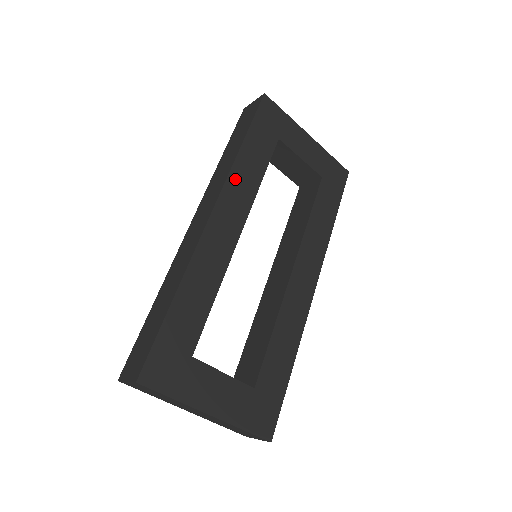
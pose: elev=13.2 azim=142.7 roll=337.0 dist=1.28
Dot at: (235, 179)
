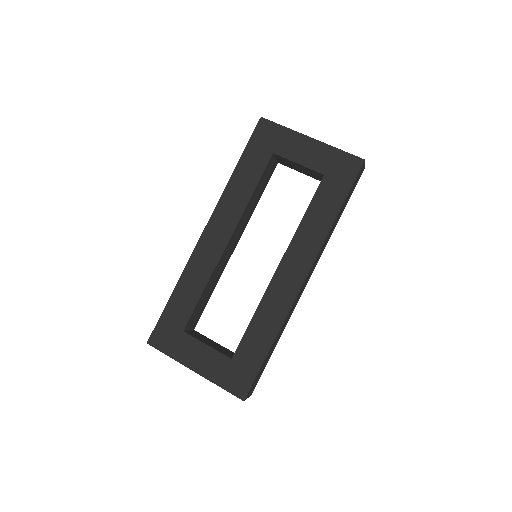
Dot at: (226, 200)
